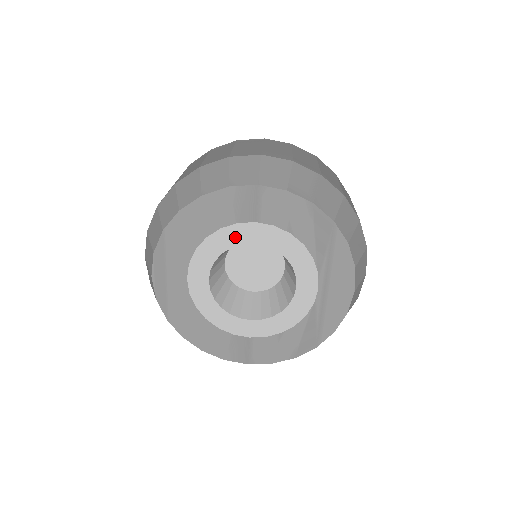
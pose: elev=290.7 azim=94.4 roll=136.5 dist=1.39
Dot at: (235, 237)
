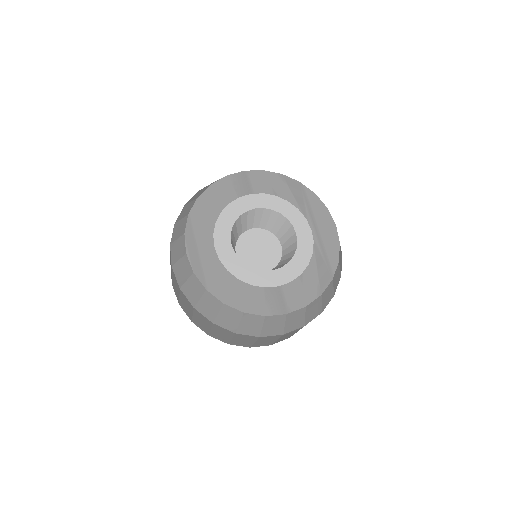
Dot at: (241, 207)
